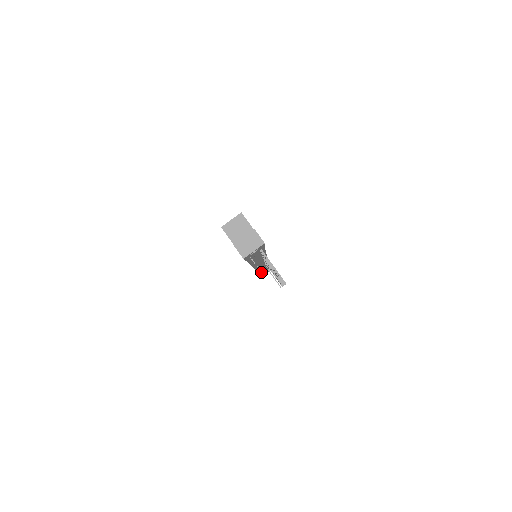
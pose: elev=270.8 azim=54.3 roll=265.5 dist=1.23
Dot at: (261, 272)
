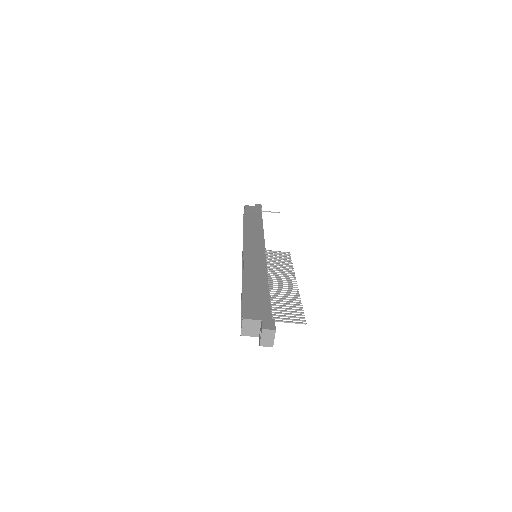
Dot at: occluded
